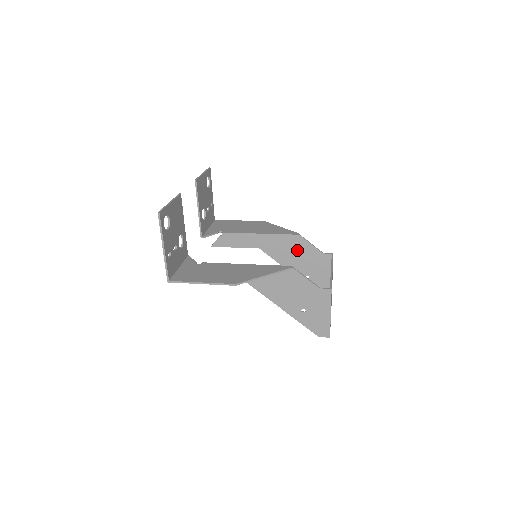
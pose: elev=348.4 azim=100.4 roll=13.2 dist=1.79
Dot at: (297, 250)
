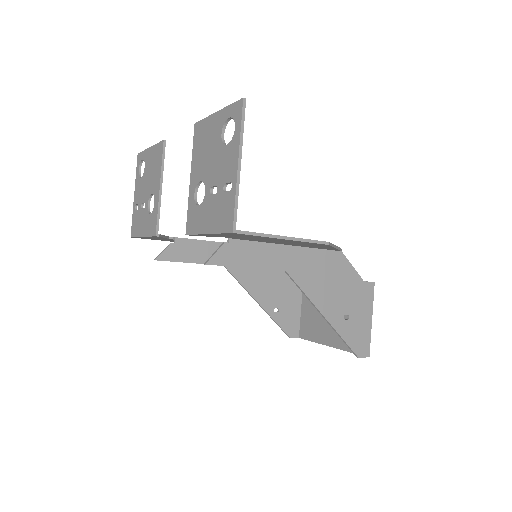
Dot at: (268, 269)
